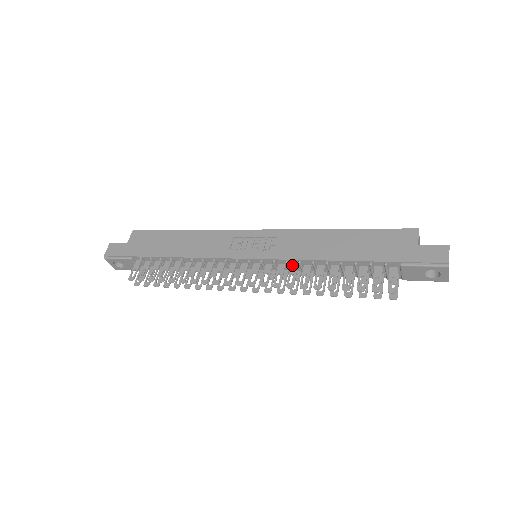
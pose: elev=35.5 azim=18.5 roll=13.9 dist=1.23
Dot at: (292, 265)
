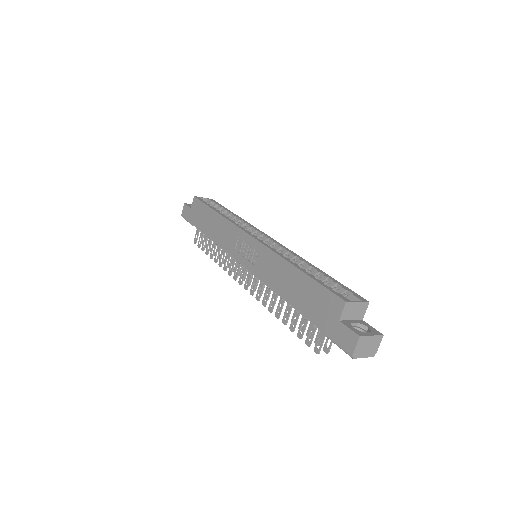
Dot at: occluded
